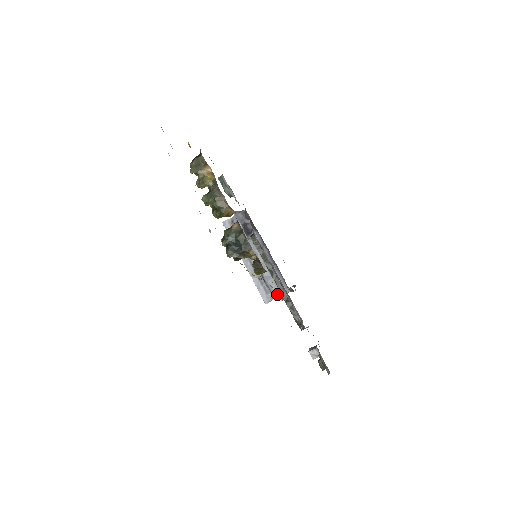
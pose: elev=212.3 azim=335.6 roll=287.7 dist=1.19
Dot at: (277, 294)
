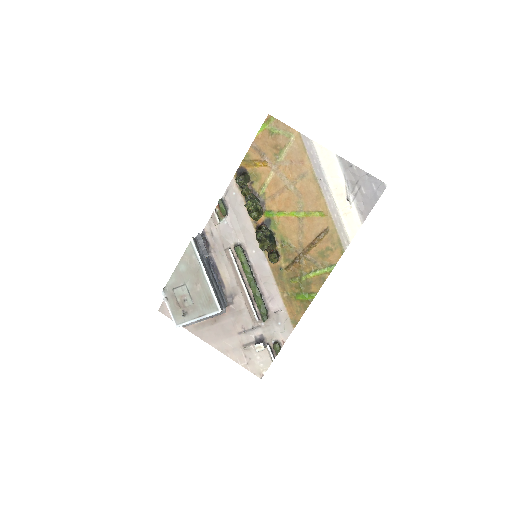
Dot at: (224, 305)
